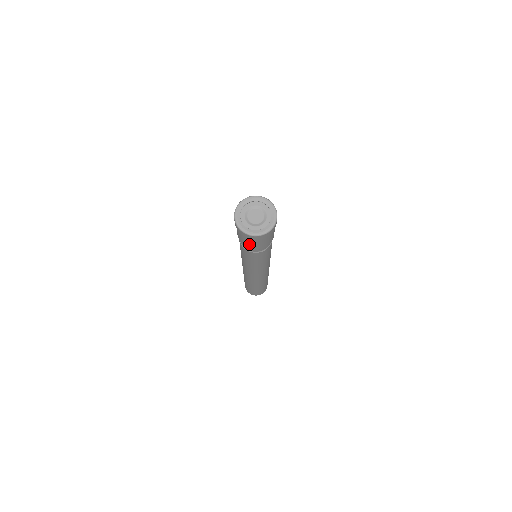
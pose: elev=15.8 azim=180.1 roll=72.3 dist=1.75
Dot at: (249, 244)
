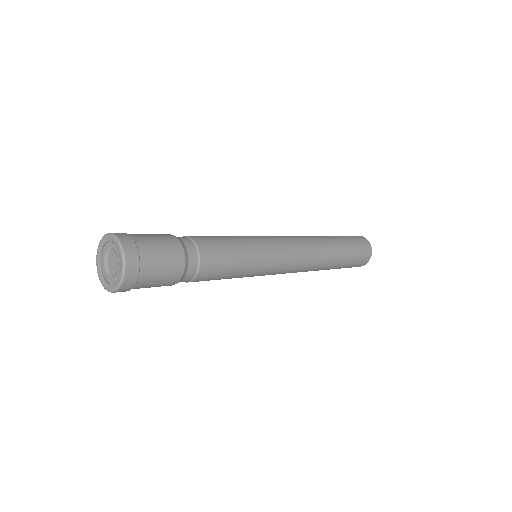
Dot at: occluded
